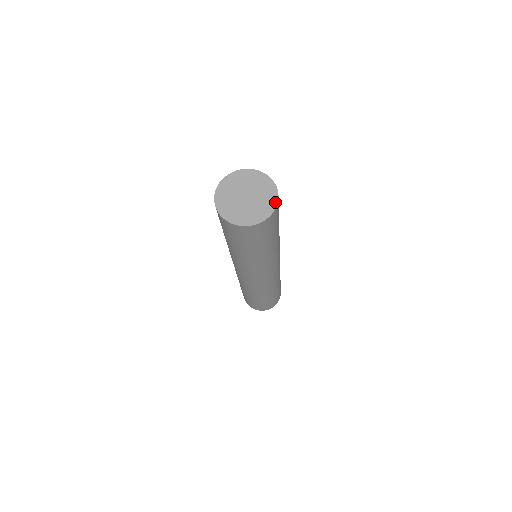
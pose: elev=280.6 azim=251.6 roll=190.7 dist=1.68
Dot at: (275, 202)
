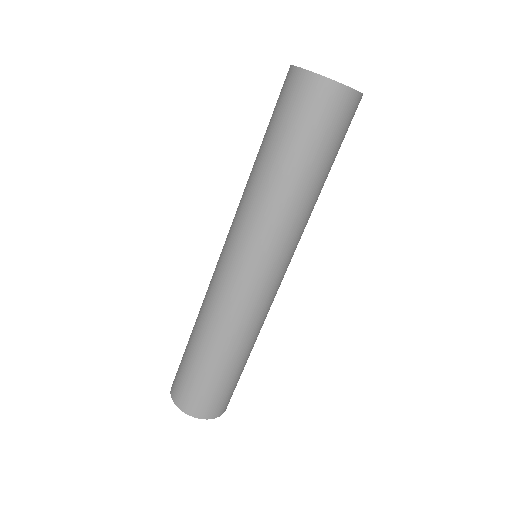
Dot at: (351, 88)
